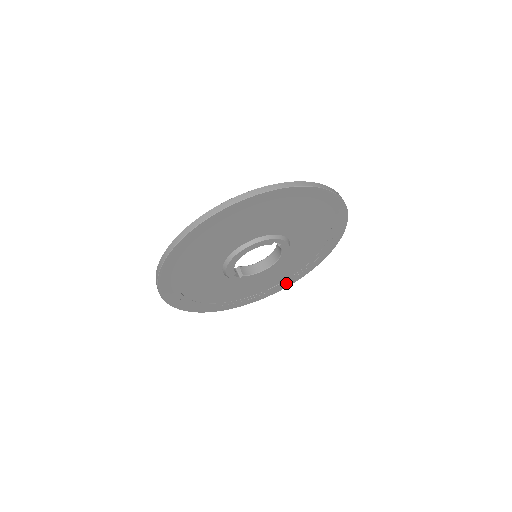
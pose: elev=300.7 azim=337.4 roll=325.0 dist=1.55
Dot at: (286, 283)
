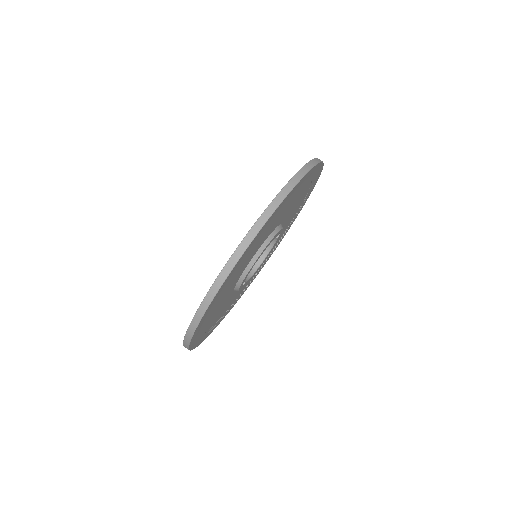
Dot at: occluded
